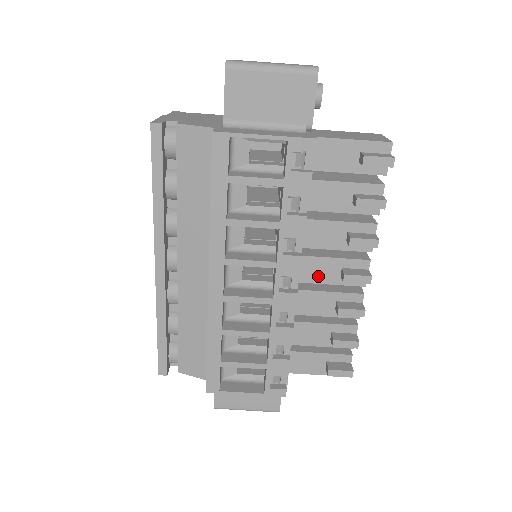
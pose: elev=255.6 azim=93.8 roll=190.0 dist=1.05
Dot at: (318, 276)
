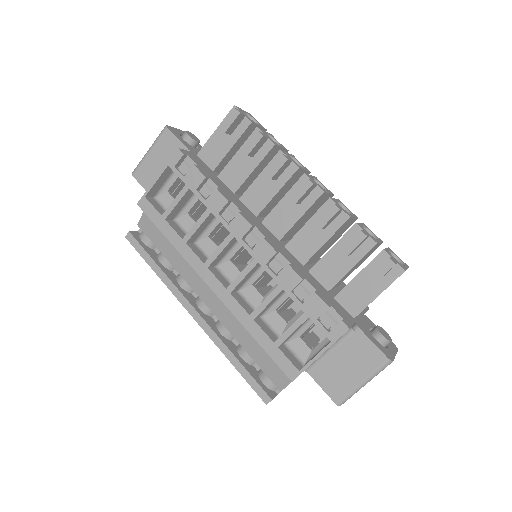
Dot at: (287, 221)
